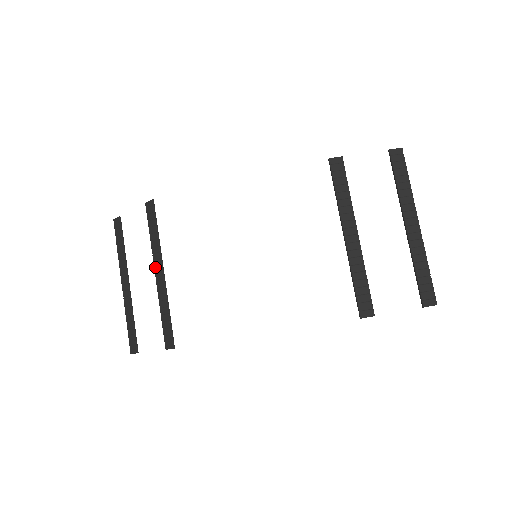
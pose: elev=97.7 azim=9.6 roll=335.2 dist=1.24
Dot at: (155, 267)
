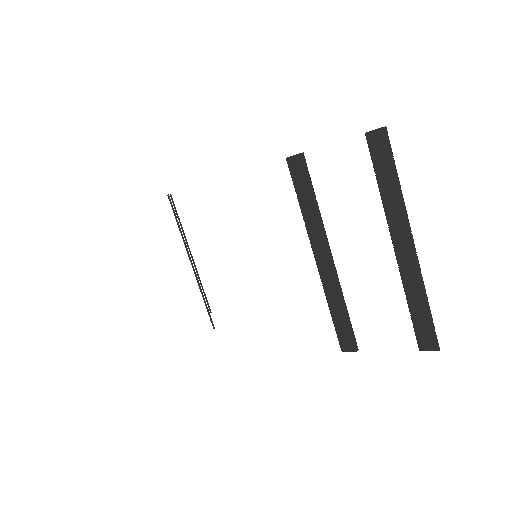
Dot at: occluded
